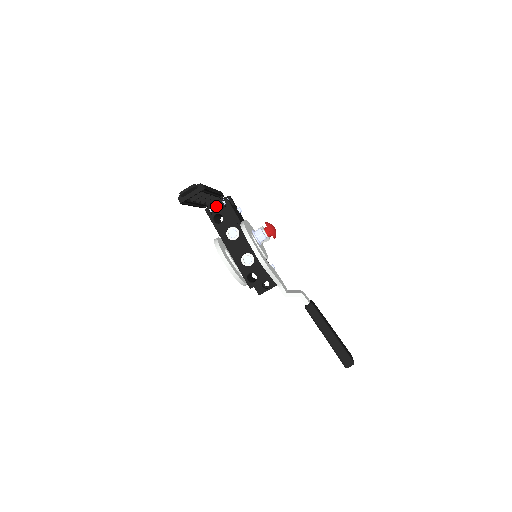
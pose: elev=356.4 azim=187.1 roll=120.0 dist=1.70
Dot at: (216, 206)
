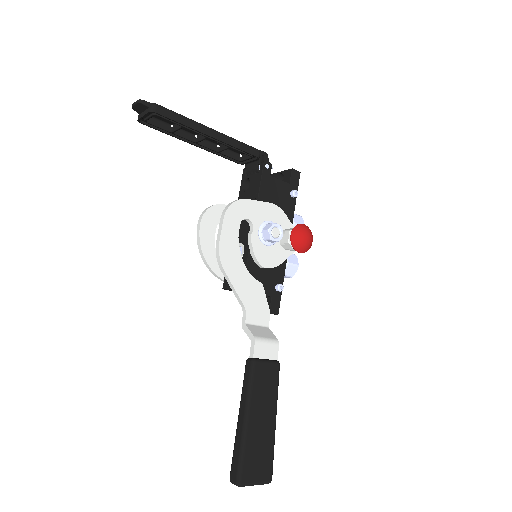
Dot at: (251, 168)
